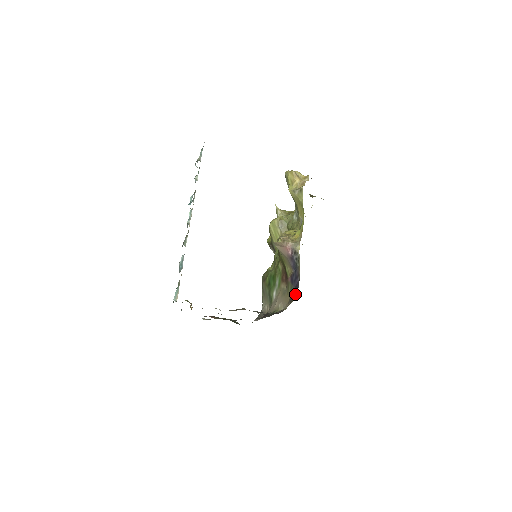
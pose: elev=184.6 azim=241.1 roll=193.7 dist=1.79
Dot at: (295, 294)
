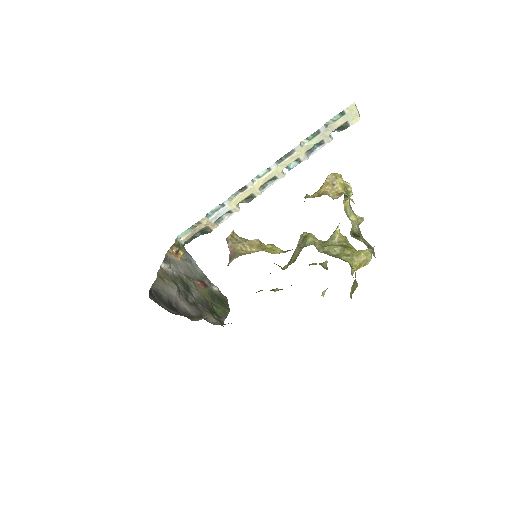
Dot at: occluded
